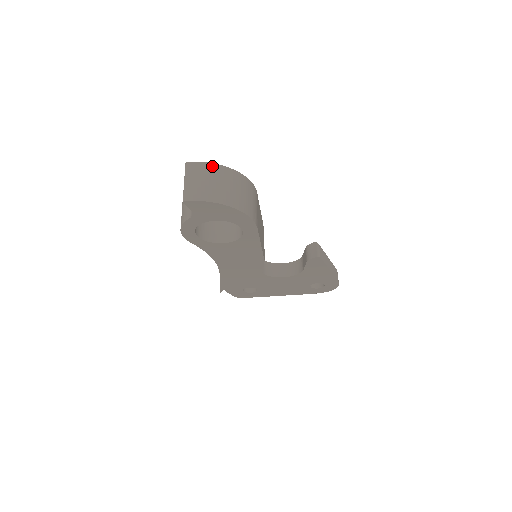
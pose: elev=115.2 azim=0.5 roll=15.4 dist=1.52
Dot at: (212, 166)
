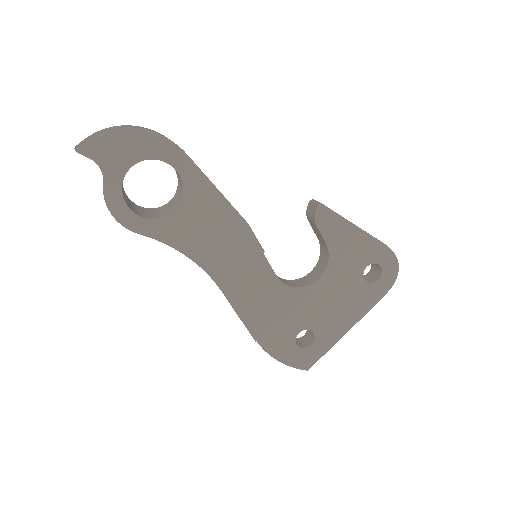
Dot at: occluded
